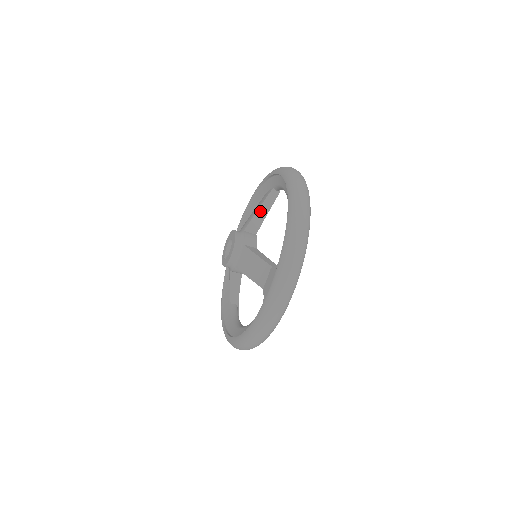
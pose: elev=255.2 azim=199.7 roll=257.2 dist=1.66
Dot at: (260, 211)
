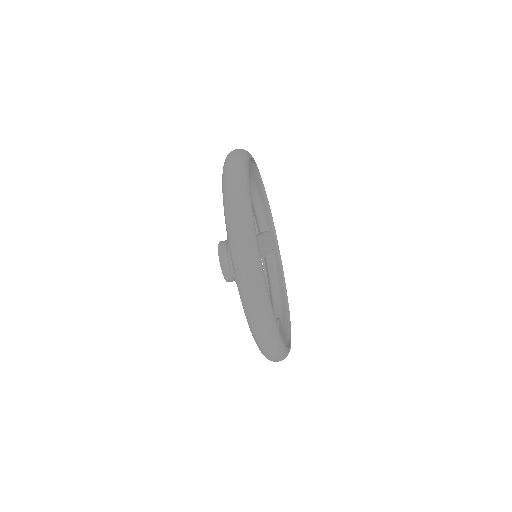
Dot at: occluded
